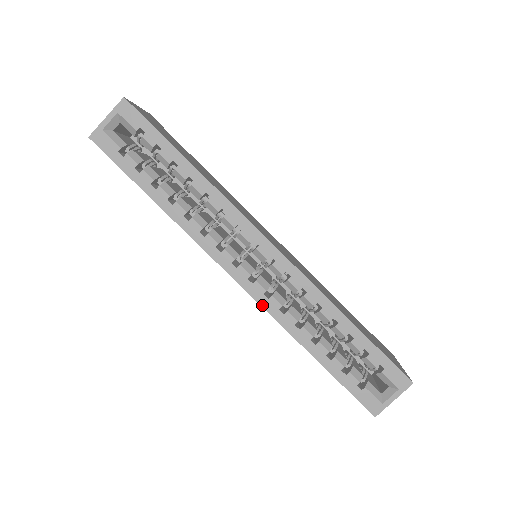
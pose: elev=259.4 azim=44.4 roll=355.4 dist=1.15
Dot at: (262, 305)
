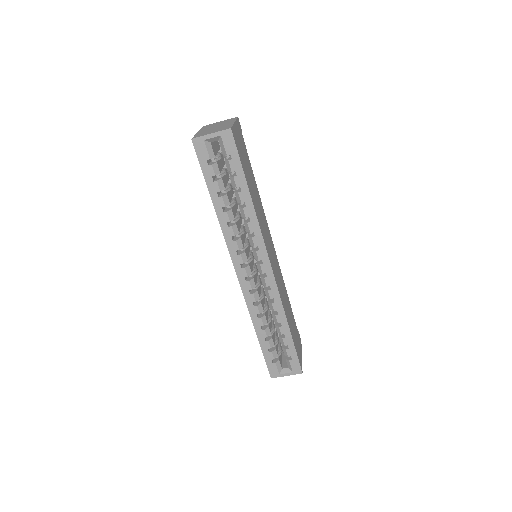
Dot at: (244, 295)
